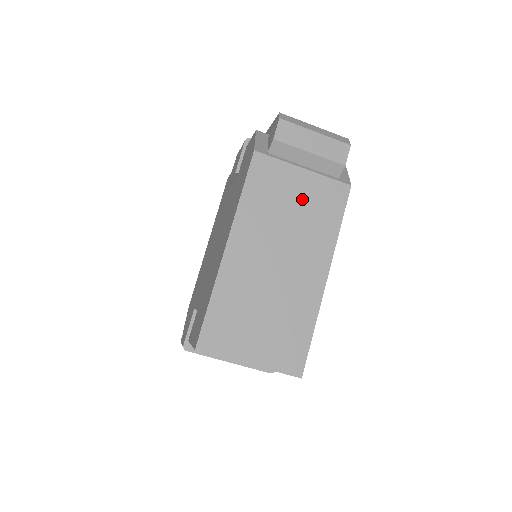
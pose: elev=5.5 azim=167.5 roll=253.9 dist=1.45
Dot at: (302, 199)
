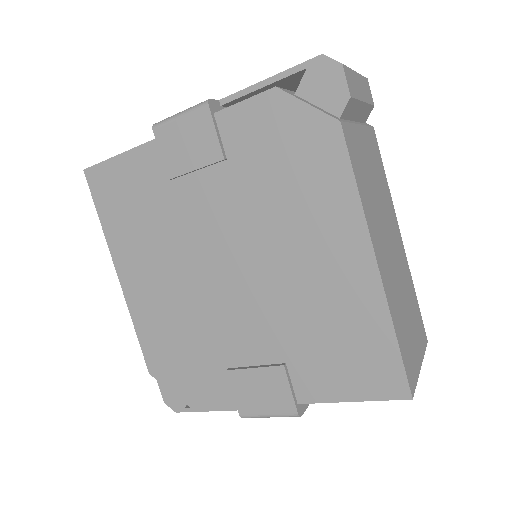
Dot at: (371, 163)
